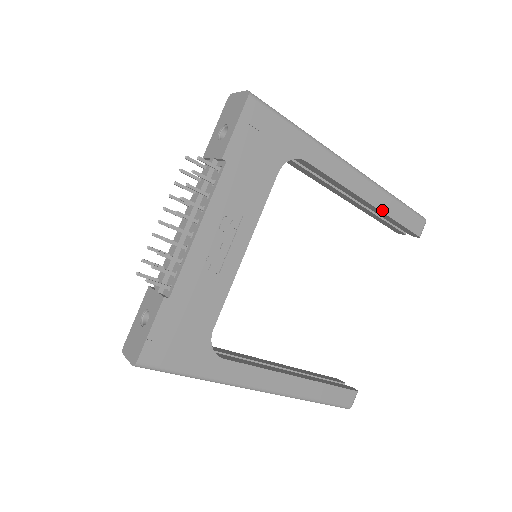
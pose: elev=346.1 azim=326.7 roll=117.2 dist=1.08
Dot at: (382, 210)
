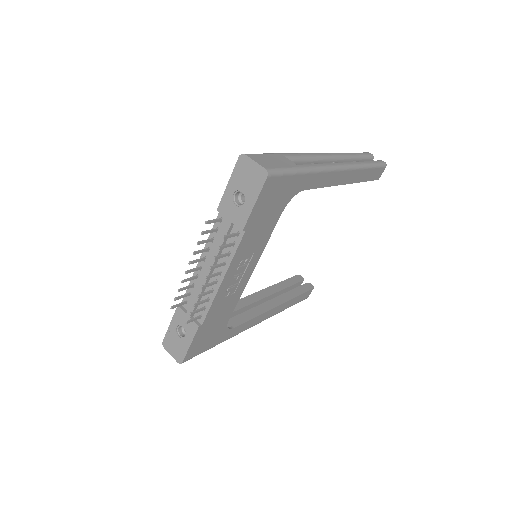
Dot at: (355, 182)
